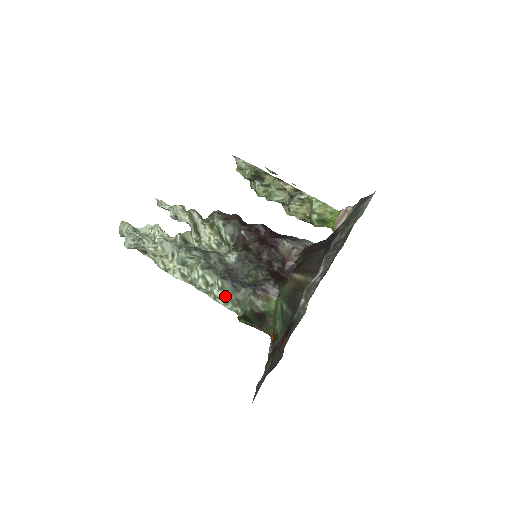
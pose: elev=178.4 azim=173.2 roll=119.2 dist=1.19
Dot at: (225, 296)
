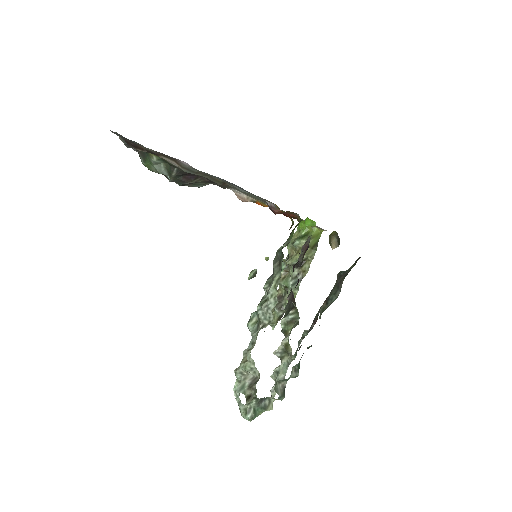
Dot at: (274, 278)
